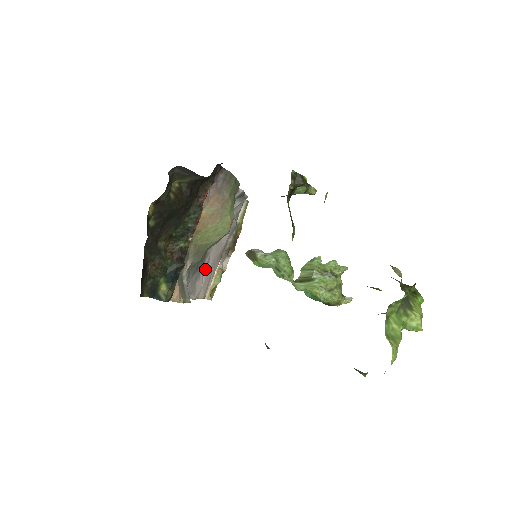
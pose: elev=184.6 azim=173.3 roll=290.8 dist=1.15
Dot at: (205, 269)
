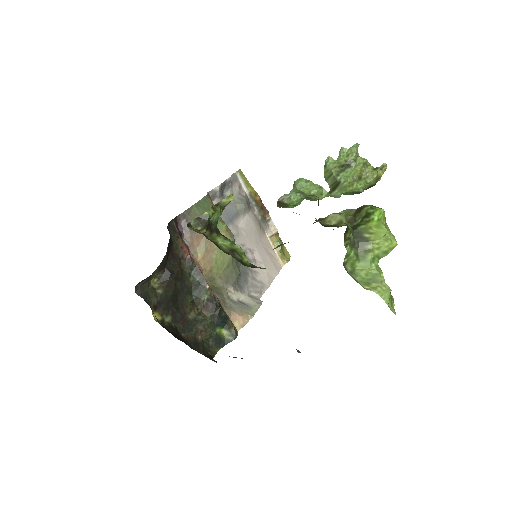
Dot at: (256, 259)
